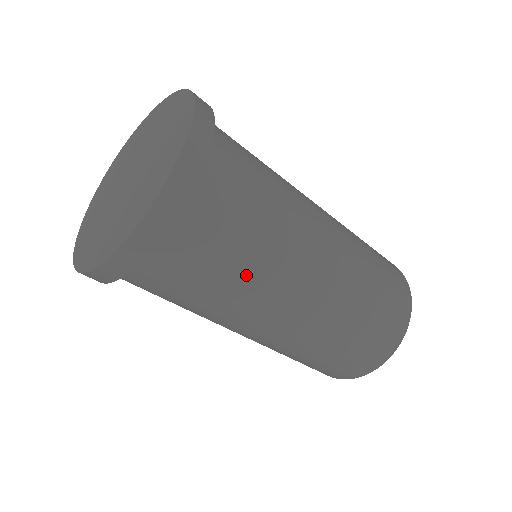
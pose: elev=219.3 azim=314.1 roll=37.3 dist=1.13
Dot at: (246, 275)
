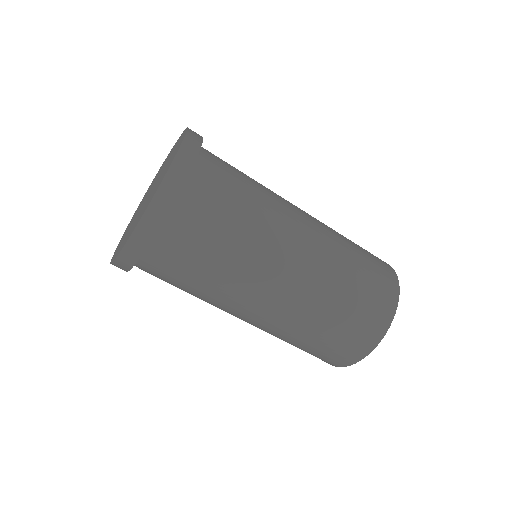
Dot at: (219, 277)
